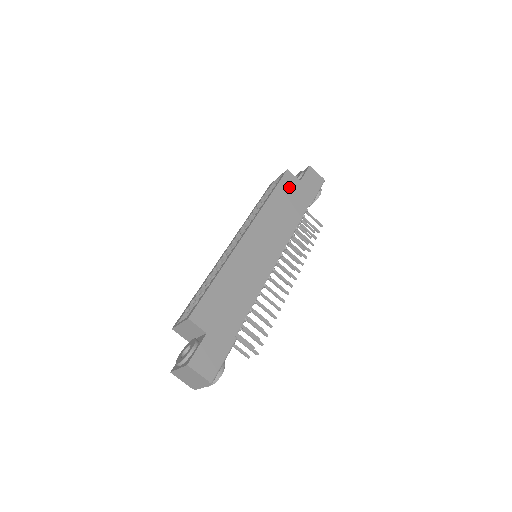
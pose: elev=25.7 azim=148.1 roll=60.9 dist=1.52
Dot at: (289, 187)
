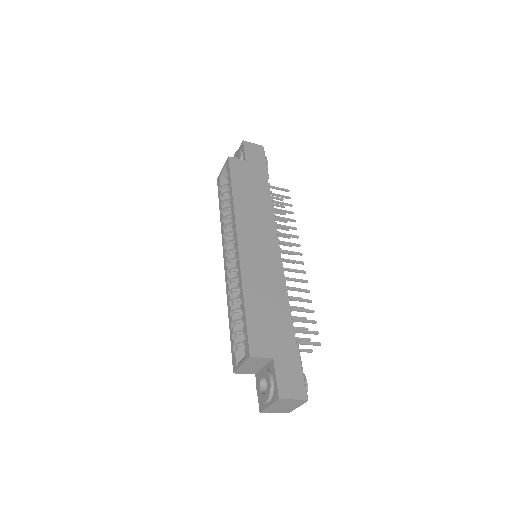
Dot at: (241, 173)
